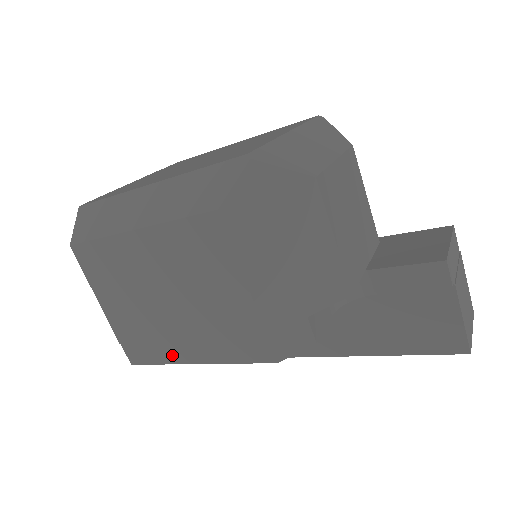
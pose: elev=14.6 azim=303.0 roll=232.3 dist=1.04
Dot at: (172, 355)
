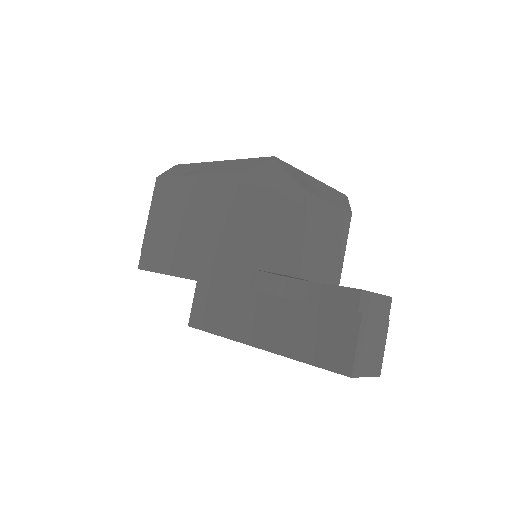
Dot at: (165, 266)
